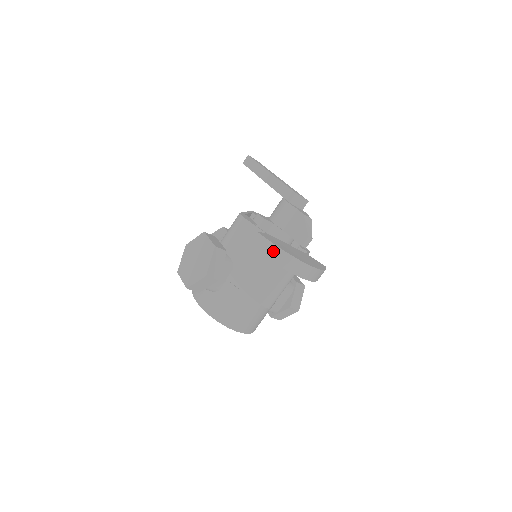
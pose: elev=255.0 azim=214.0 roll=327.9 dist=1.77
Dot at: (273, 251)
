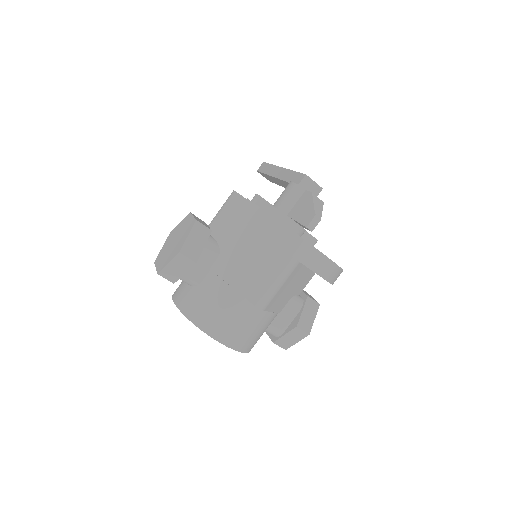
Dot at: (264, 221)
